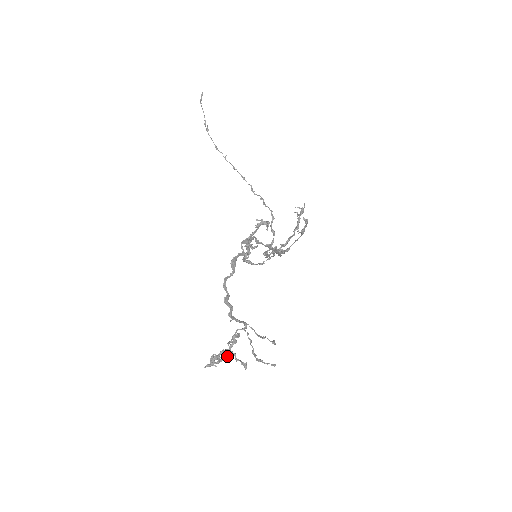
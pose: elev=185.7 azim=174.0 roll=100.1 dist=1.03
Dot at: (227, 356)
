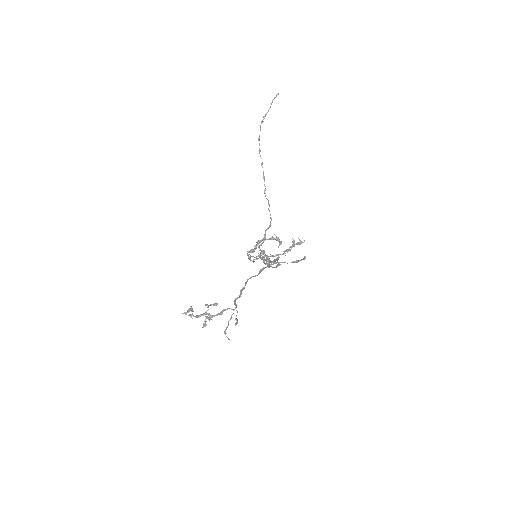
Dot at: (209, 319)
